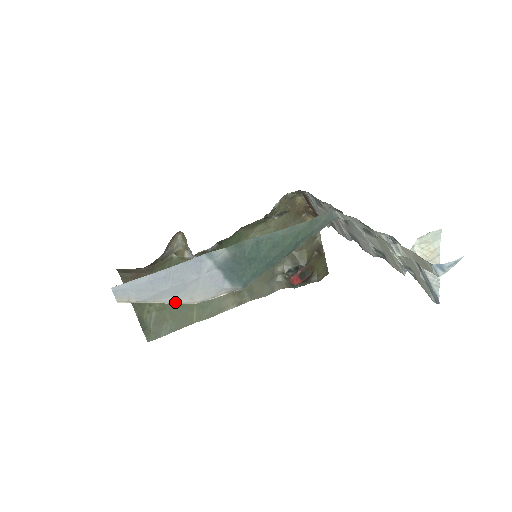
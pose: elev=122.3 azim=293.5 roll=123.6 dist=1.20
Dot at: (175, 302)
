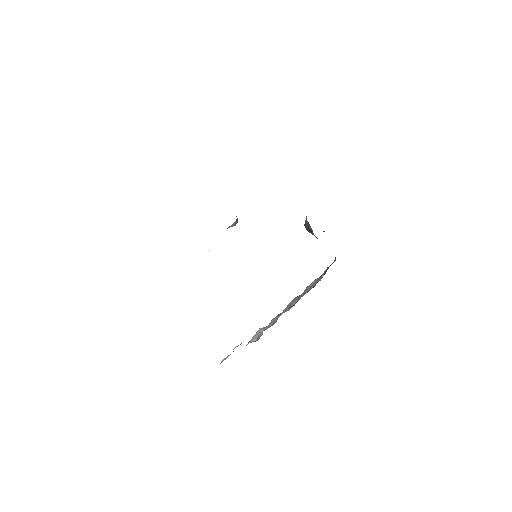
Dot at: occluded
